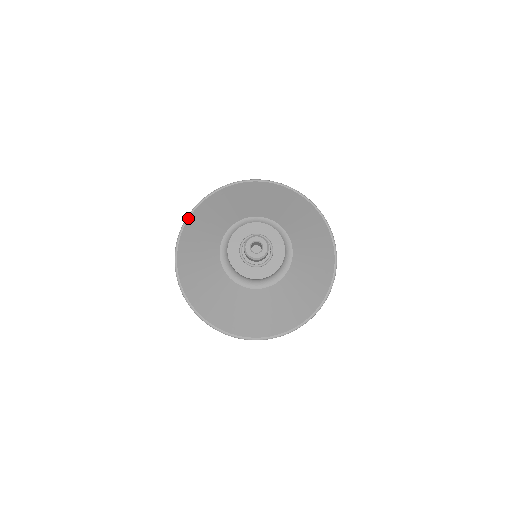
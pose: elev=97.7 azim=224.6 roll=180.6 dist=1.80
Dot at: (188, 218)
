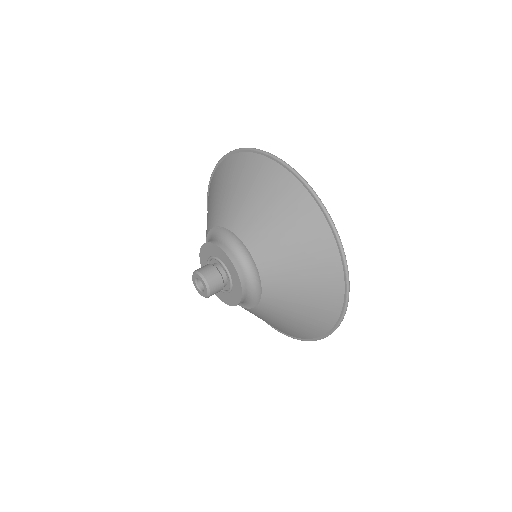
Dot at: (266, 155)
